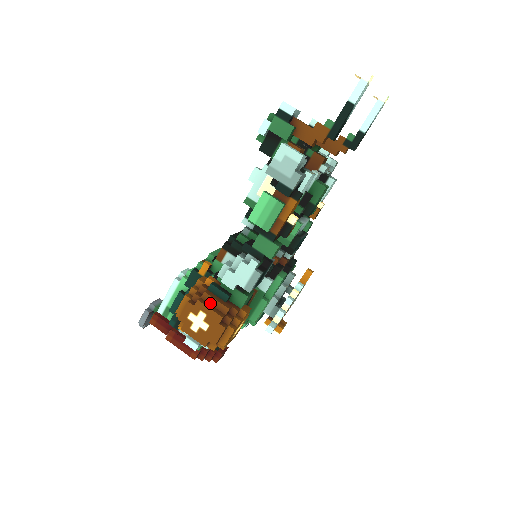
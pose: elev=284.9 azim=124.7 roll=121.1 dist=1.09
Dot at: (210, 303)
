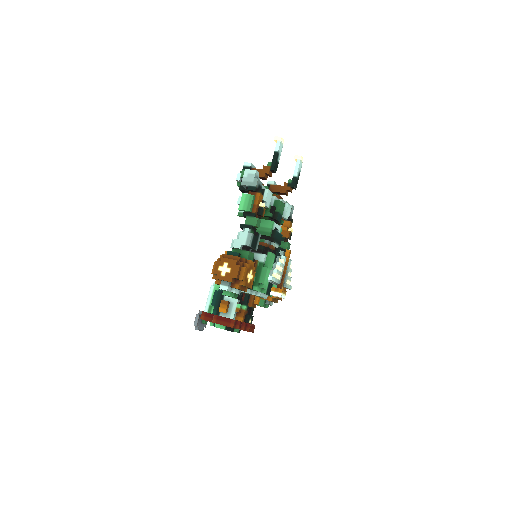
Dot at: (229, 259)
